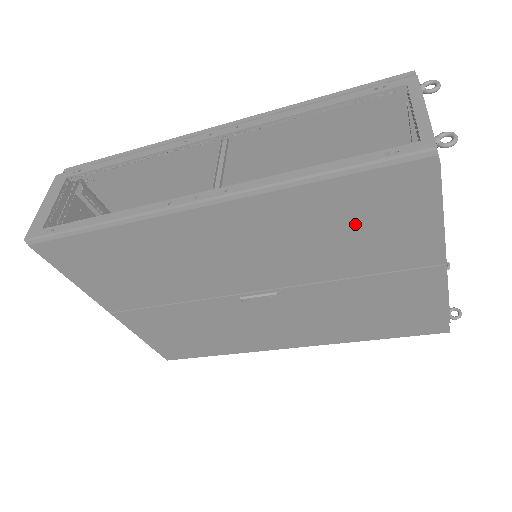
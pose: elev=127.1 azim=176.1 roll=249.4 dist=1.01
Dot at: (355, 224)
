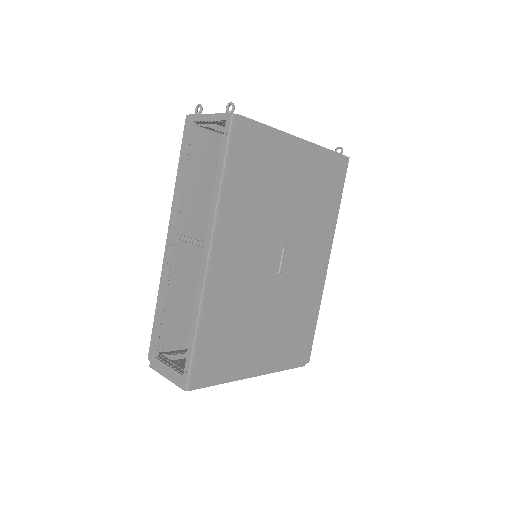
Dot at: (257, 174)
